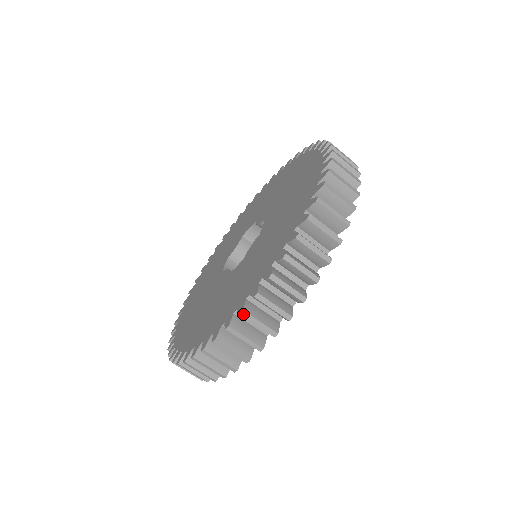
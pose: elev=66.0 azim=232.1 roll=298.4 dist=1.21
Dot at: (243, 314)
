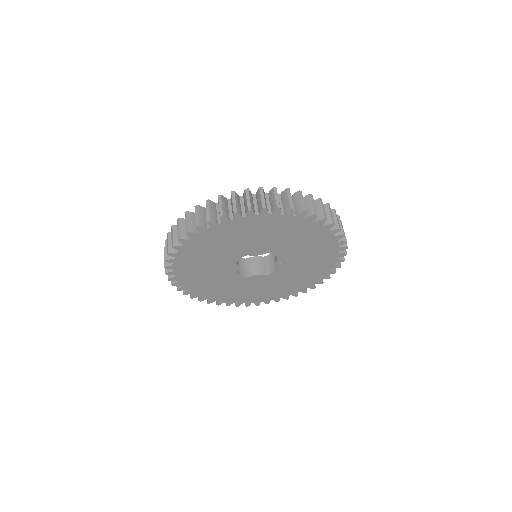
Dot at: (207, 201)
